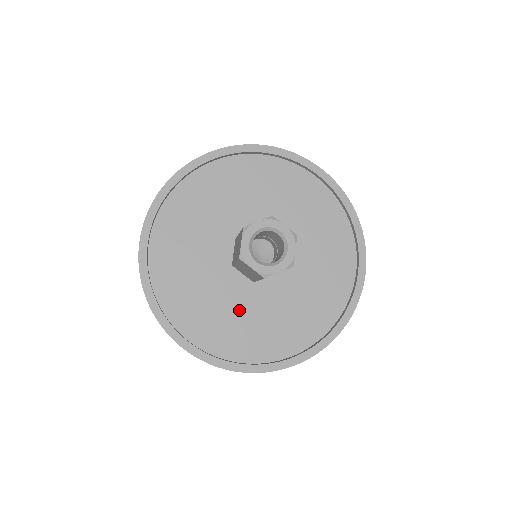
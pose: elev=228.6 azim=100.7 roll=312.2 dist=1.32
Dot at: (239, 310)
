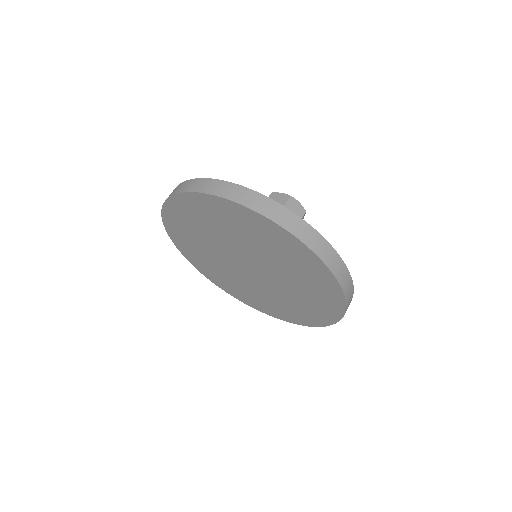
Dot at: occluded
